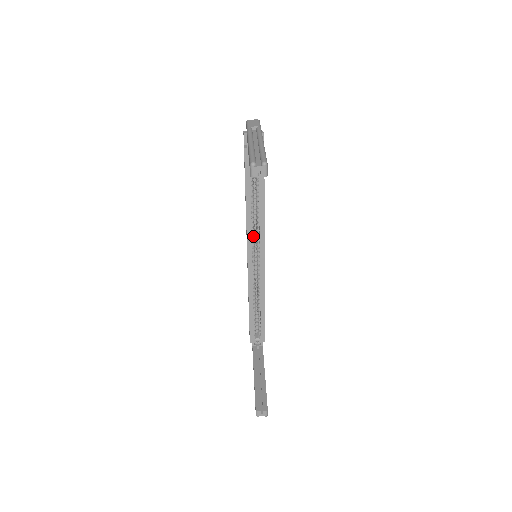
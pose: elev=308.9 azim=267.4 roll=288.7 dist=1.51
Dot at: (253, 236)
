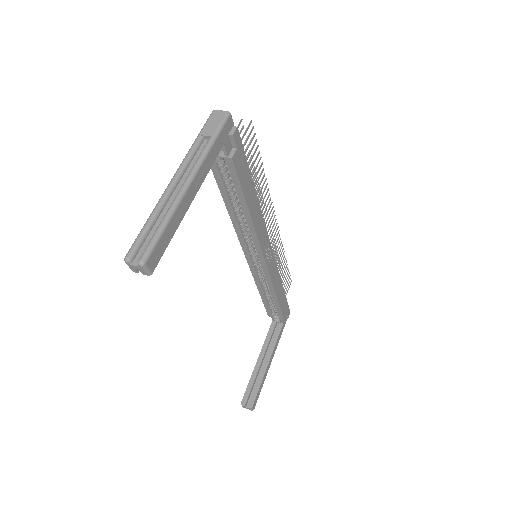
Dot at: (247, 239)
